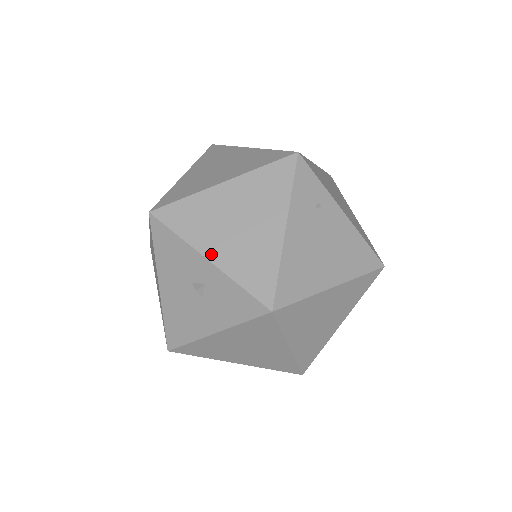
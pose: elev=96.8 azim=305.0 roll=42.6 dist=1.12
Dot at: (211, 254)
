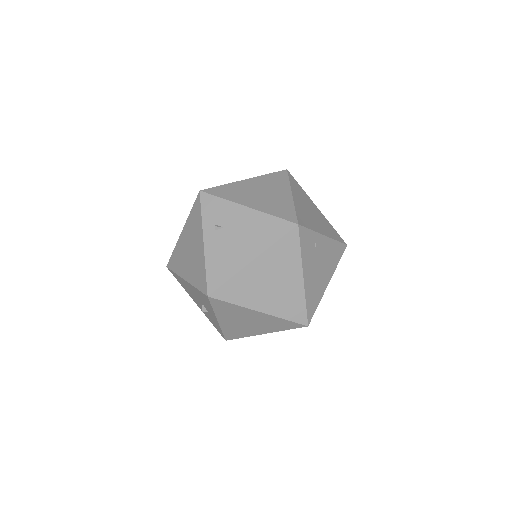
Dot at: (221, 321)
